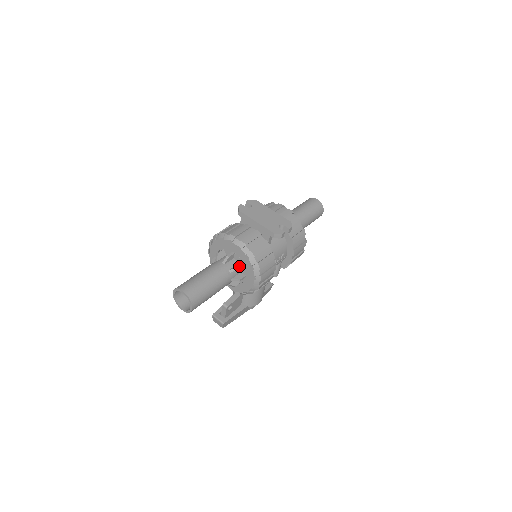
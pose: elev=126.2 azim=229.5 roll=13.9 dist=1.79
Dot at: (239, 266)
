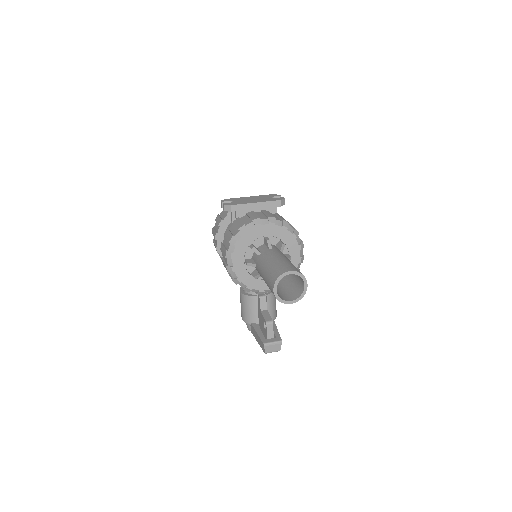
Dot at: (283, 243)
